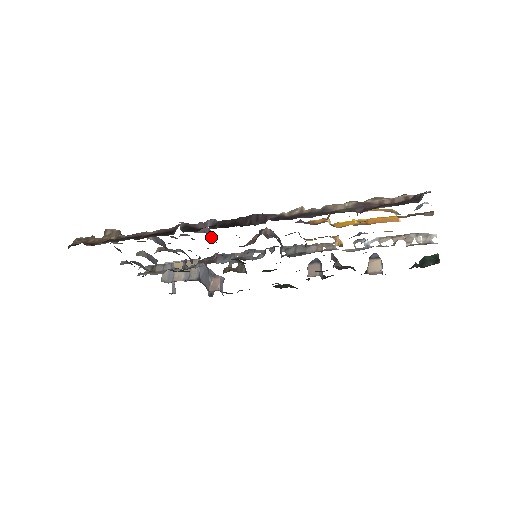
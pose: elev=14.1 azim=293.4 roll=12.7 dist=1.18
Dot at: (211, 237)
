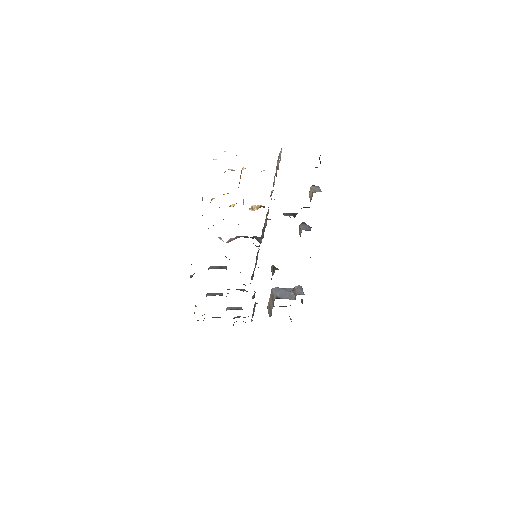
Dot at: occluded
